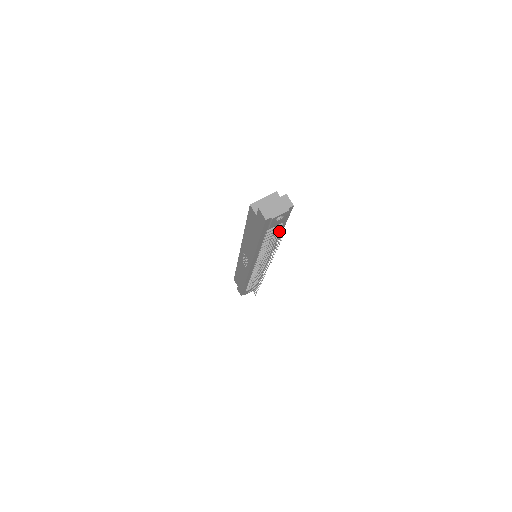
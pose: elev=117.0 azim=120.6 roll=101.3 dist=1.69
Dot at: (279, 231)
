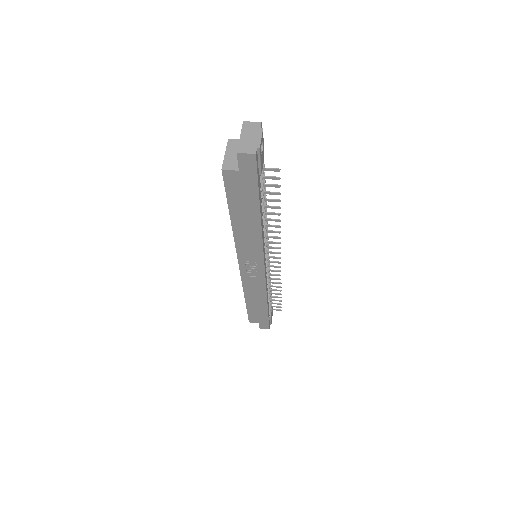
Dot at: (270, 168)
